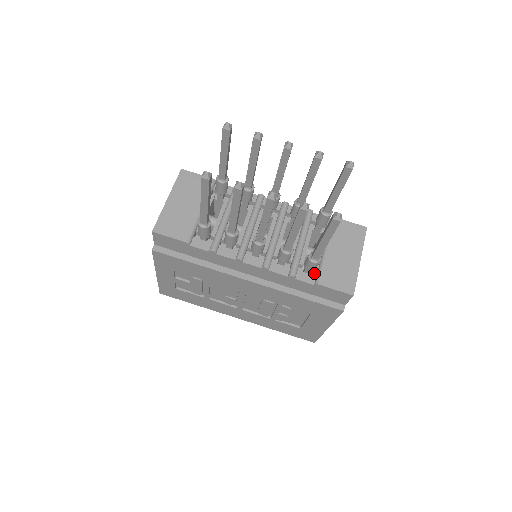
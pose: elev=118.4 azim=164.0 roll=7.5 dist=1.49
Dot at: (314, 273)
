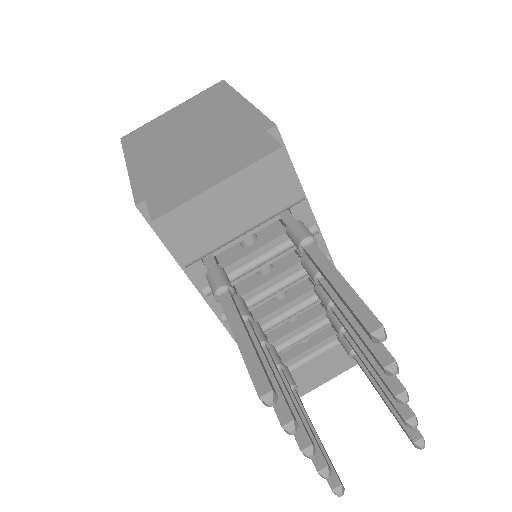
Dot at: occluded
